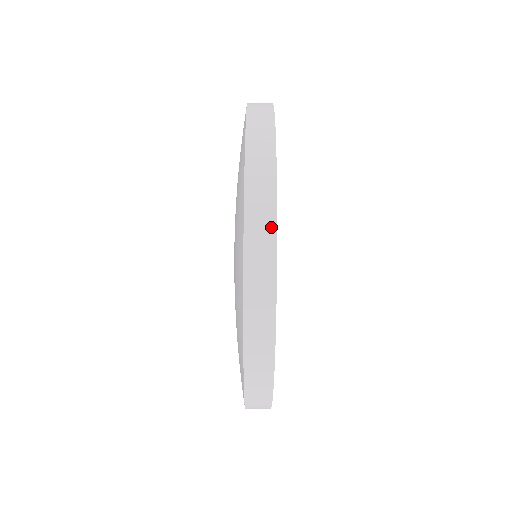
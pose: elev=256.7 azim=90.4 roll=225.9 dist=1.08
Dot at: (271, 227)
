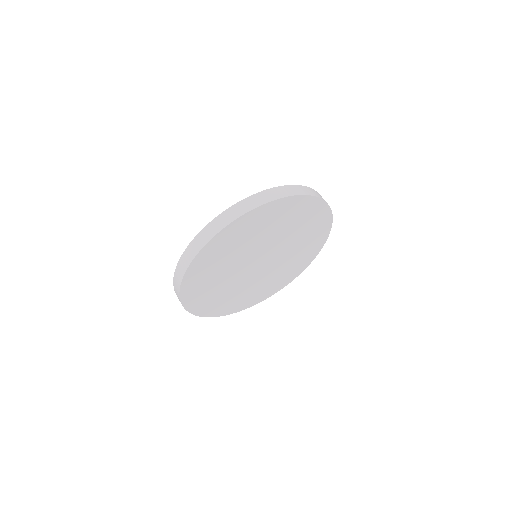
Dot at: (327, 203)
